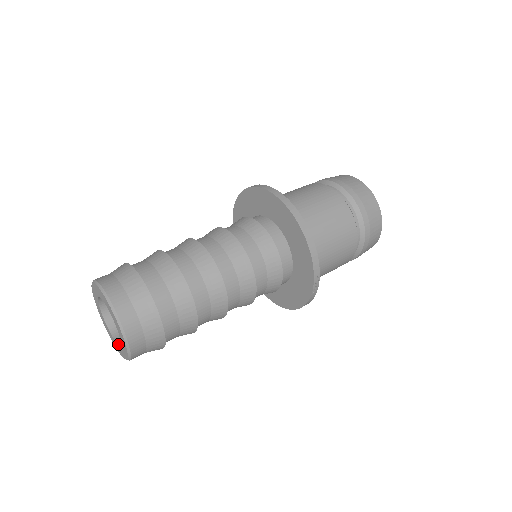
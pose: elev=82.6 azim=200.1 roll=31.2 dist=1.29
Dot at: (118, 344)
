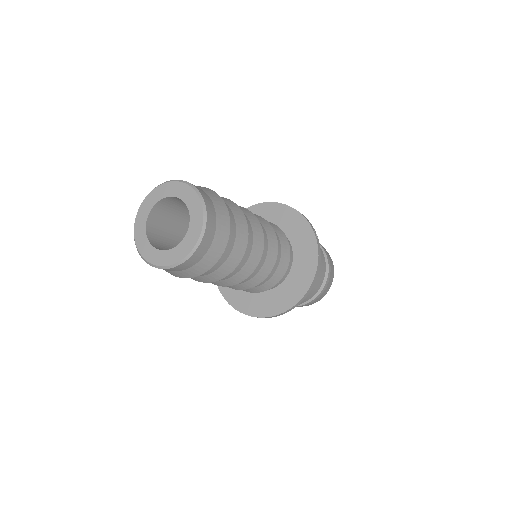
Dot at: (184, 237)
